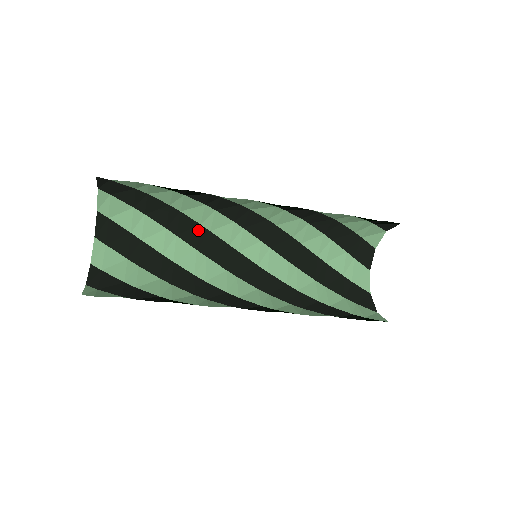
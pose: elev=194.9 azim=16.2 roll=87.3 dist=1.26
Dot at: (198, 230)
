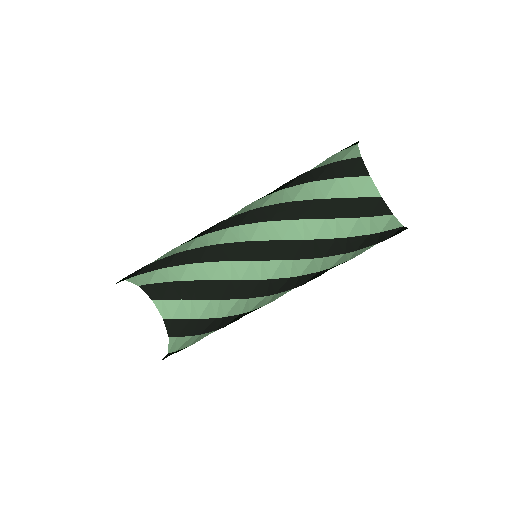
Dot at: (232, 285)
